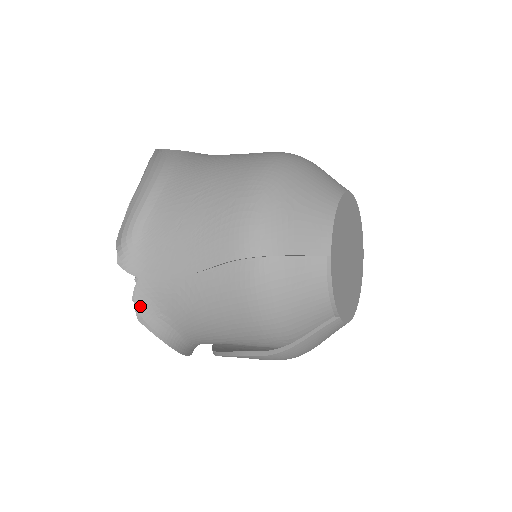
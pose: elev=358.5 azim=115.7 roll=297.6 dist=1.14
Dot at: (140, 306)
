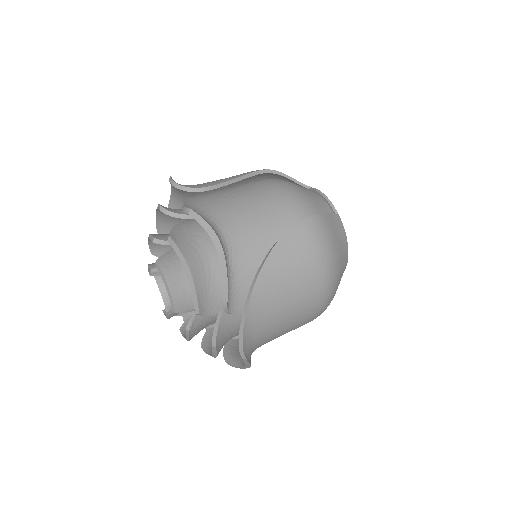
Dot at: occluded
